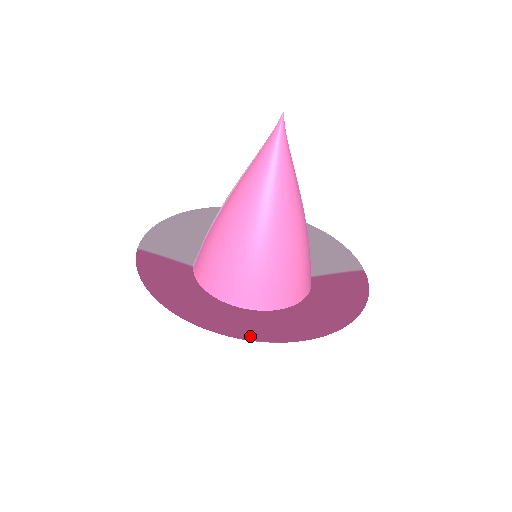
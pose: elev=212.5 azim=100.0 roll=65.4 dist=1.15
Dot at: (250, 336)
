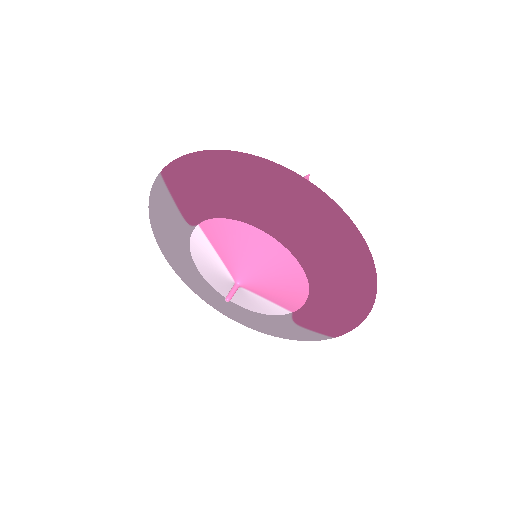
Dot at: (325, 200)
